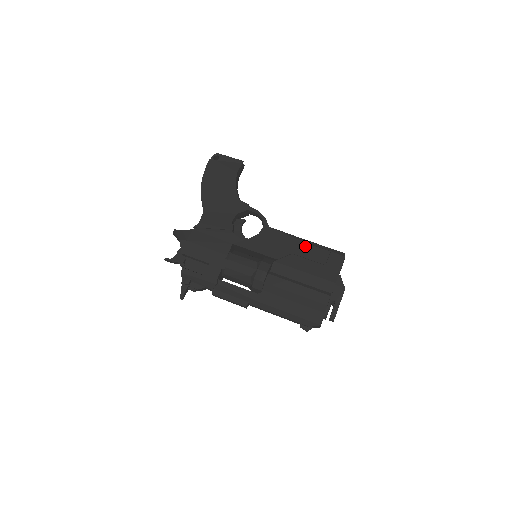
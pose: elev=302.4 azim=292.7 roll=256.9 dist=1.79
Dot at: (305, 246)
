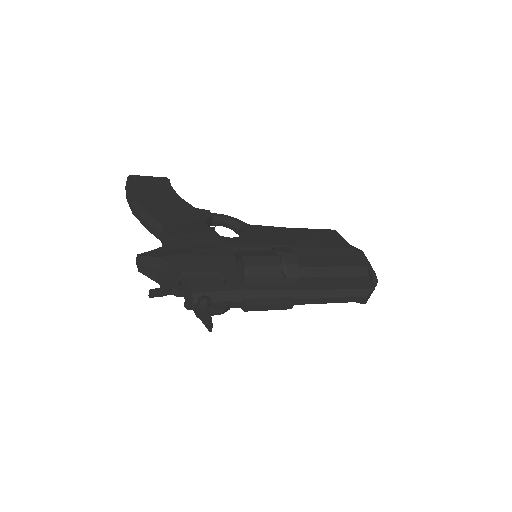
Dot at: (297, 230)
